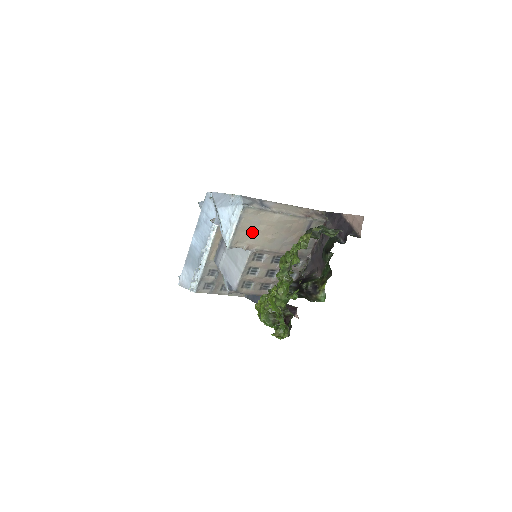
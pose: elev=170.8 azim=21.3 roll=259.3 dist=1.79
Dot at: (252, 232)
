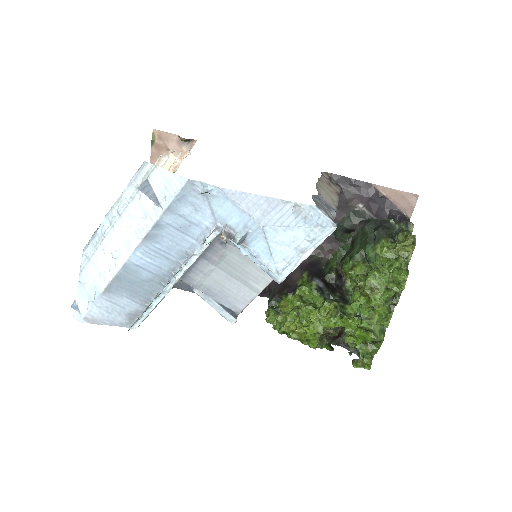
Dot at: occluded
